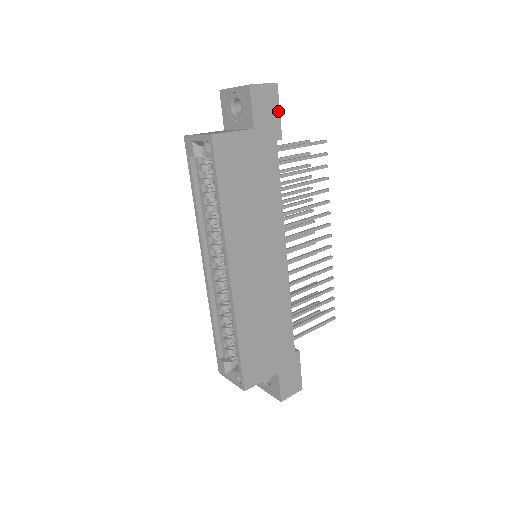
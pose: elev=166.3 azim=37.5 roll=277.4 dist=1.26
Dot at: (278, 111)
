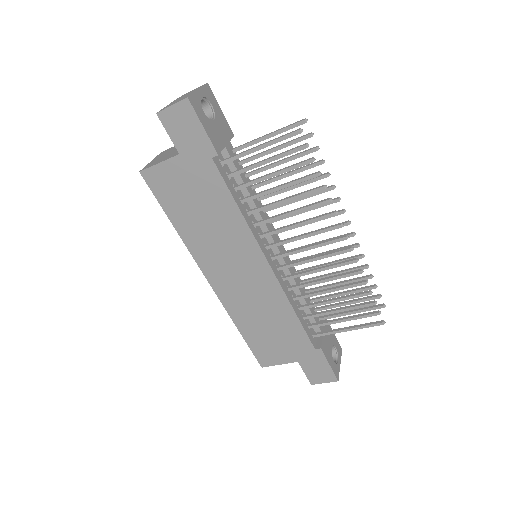
Dot at: (201, 127)
